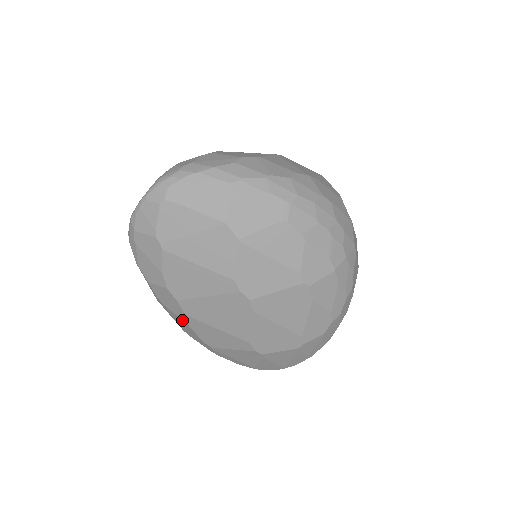
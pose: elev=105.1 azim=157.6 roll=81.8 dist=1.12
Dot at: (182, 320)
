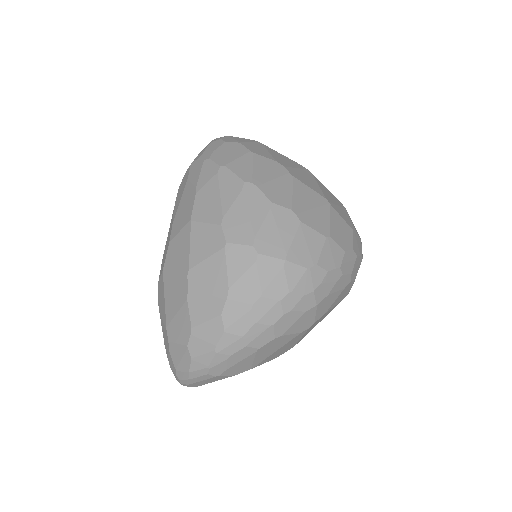
Dot at: occluded
